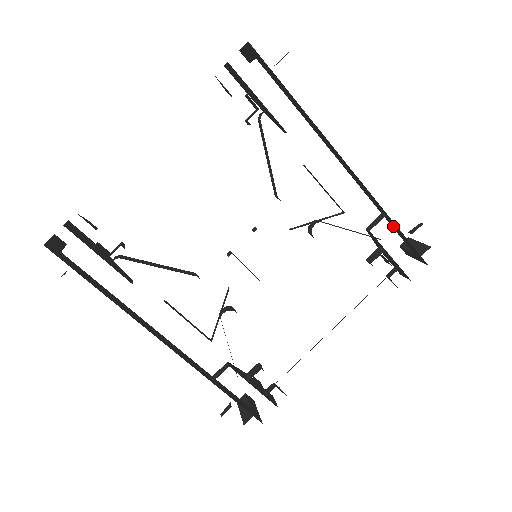
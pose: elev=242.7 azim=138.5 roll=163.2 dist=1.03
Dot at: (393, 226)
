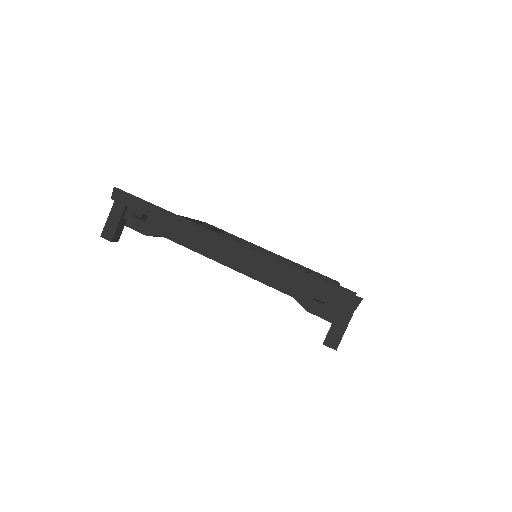
Dot at: occluded
